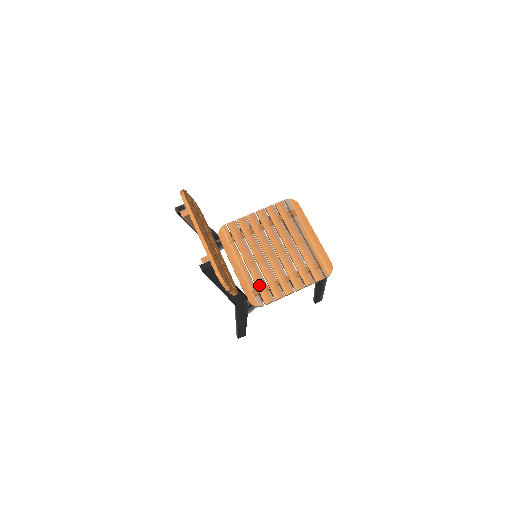
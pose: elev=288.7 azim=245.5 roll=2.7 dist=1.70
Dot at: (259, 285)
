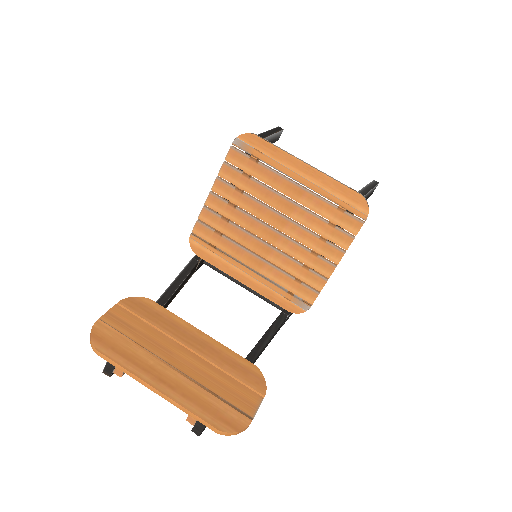
Dot at: (287, 286)
